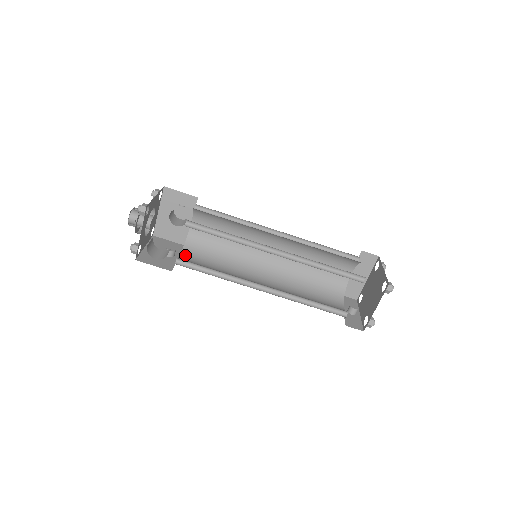
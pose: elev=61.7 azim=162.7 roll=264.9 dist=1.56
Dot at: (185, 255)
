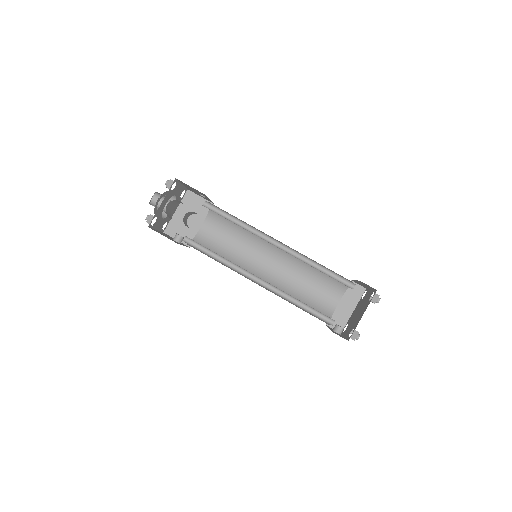
Dot at: occluded
